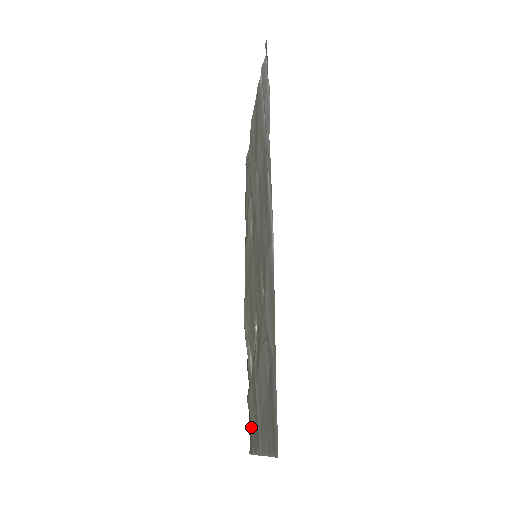
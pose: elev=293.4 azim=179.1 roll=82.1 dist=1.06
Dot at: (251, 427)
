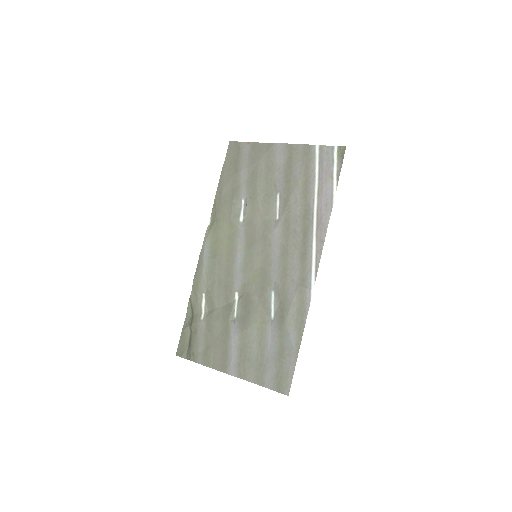
Dot at: (195, 345)
